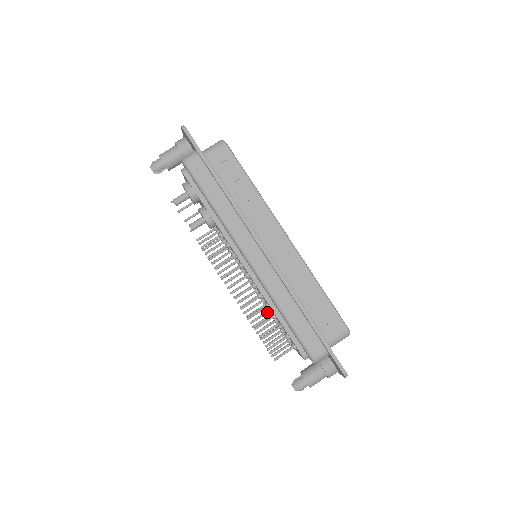
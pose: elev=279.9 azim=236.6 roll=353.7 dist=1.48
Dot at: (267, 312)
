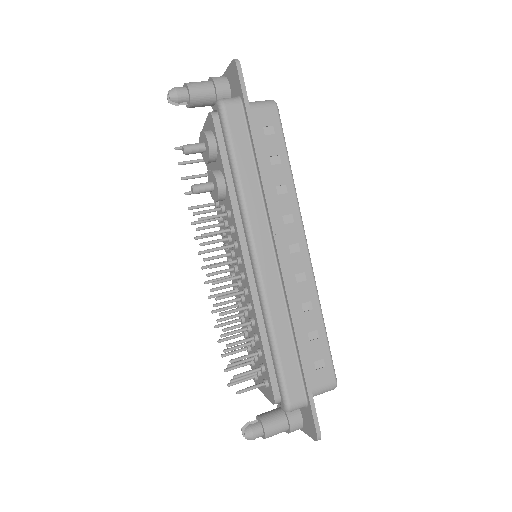
Dot at: (245, 329)
